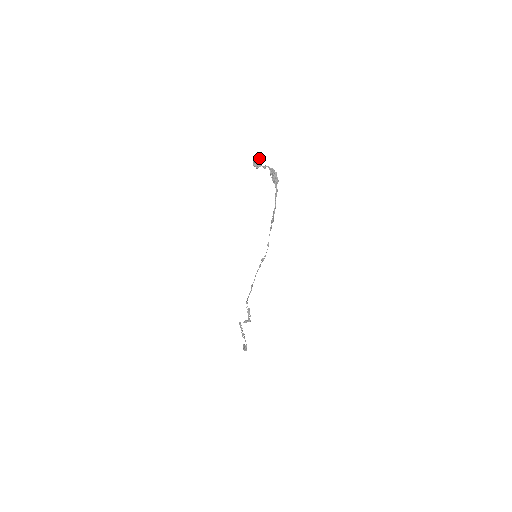
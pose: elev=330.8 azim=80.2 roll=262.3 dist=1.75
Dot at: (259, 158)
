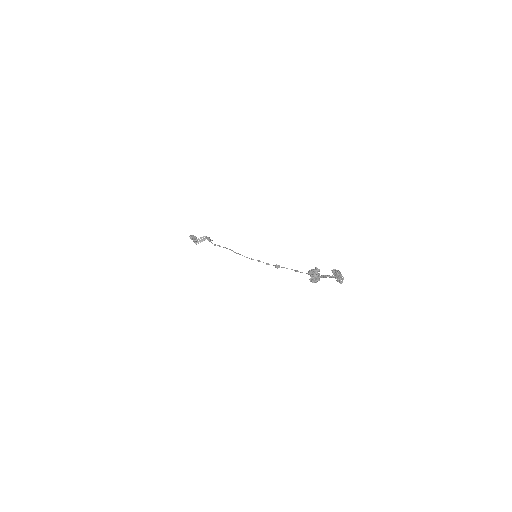
Dot at: (318, 274)
